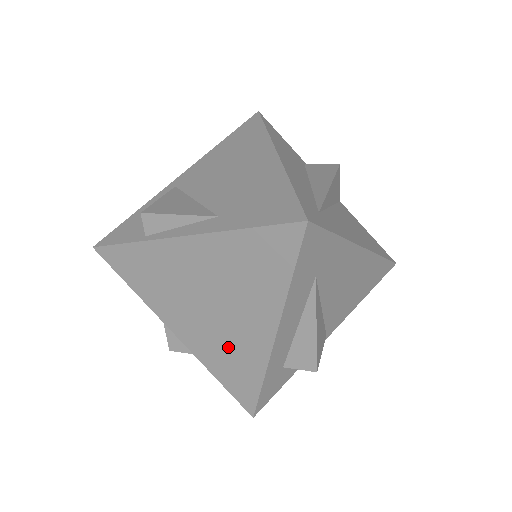
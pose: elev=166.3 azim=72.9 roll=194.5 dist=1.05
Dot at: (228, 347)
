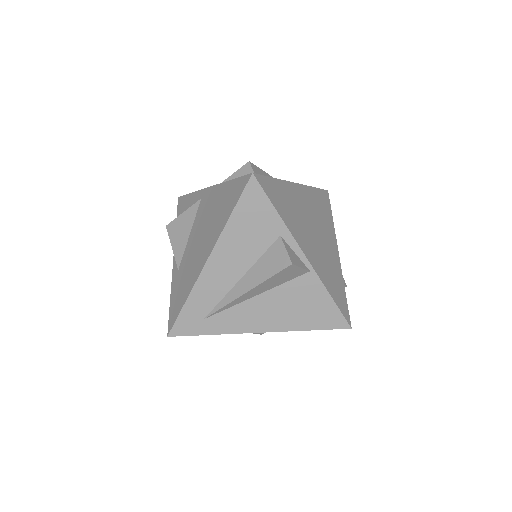
Dot at: occluded
